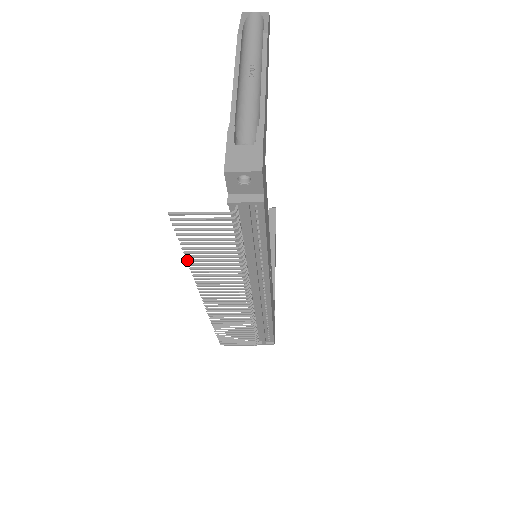
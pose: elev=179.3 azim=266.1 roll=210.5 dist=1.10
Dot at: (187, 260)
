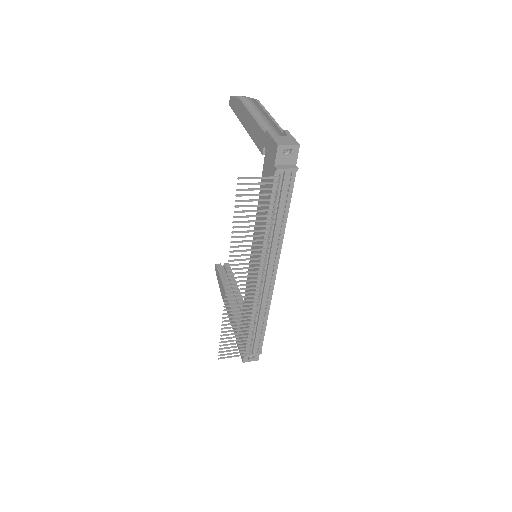
Dot at: (232, 232)
